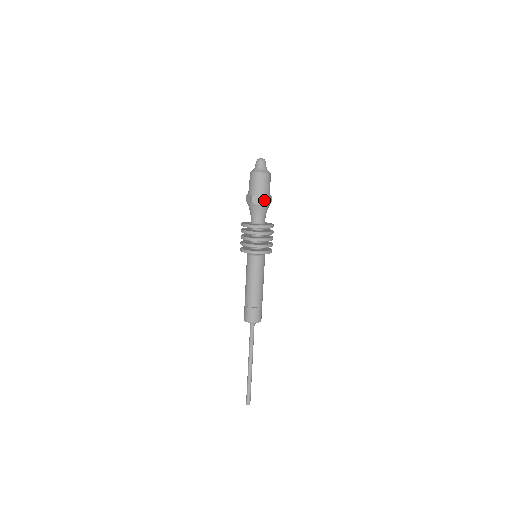
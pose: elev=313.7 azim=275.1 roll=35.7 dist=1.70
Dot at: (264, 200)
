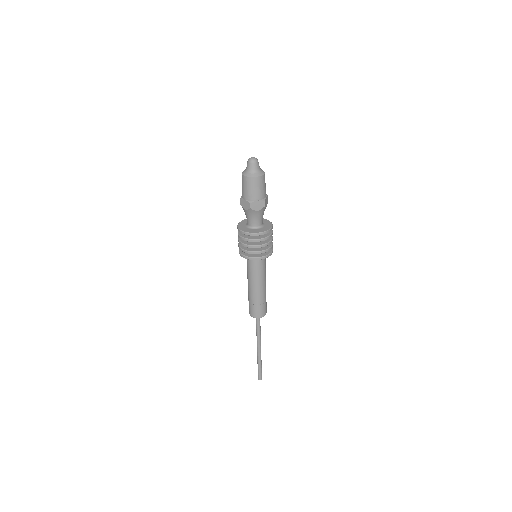
Dot at: (250, 206)
